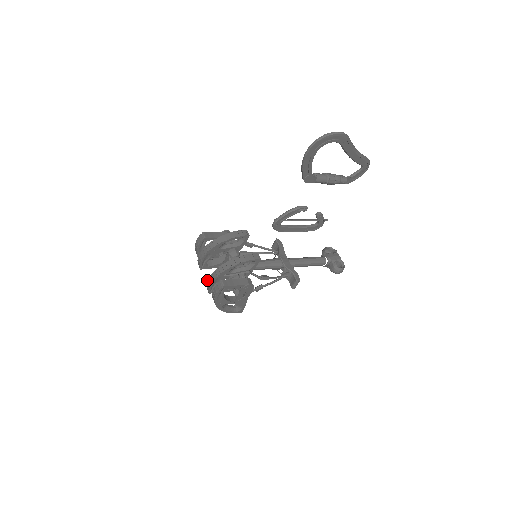
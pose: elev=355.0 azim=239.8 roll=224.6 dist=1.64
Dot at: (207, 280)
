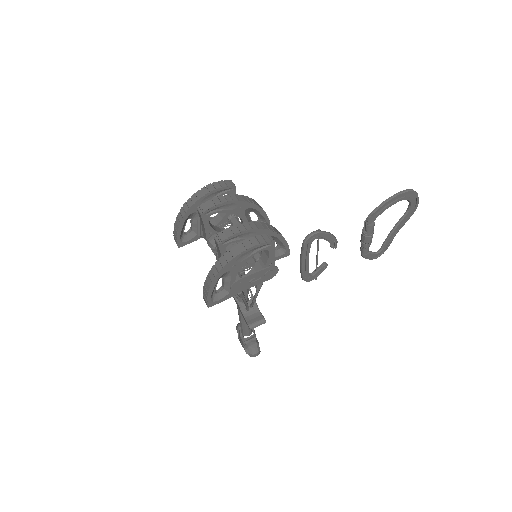
Dot at: occluded
